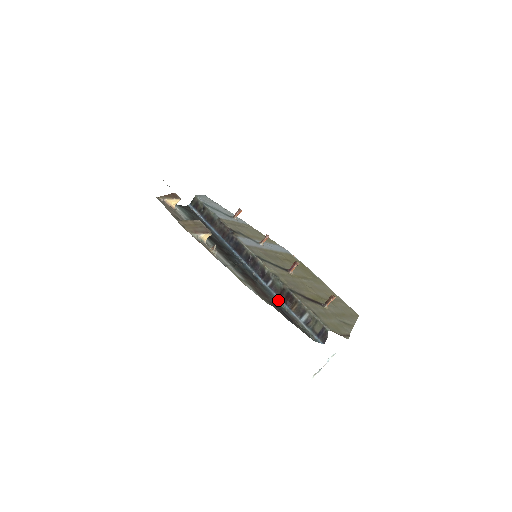
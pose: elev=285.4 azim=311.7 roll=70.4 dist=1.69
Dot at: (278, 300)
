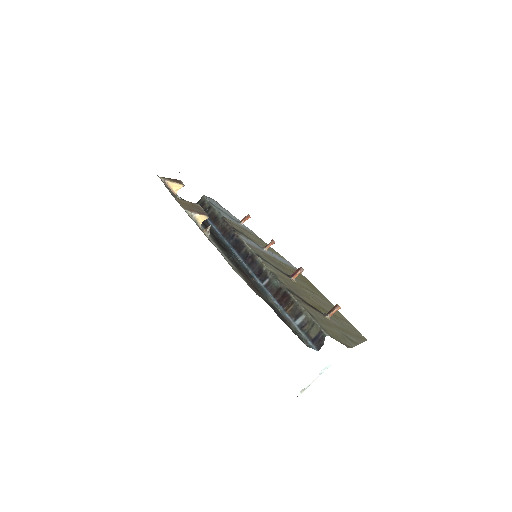
Dot at: (272, 300)
